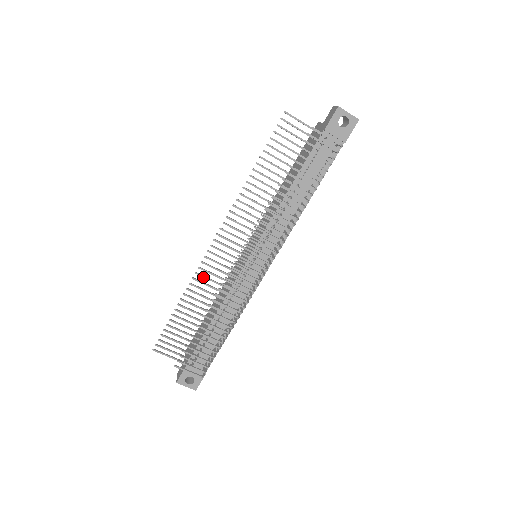
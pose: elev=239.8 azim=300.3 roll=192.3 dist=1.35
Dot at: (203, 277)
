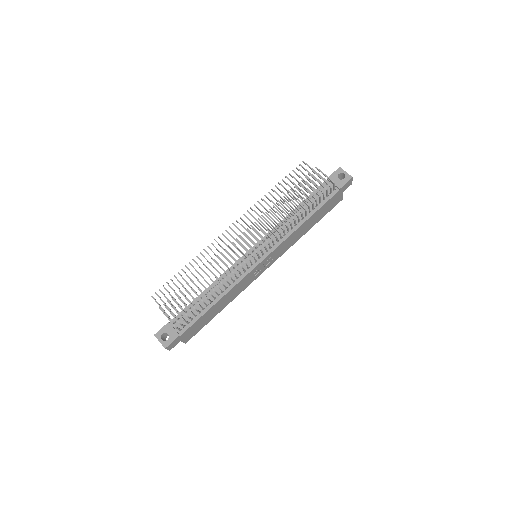
Dot at: occluded
